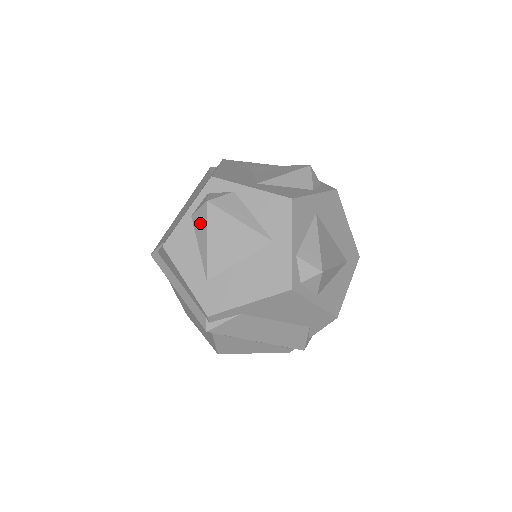
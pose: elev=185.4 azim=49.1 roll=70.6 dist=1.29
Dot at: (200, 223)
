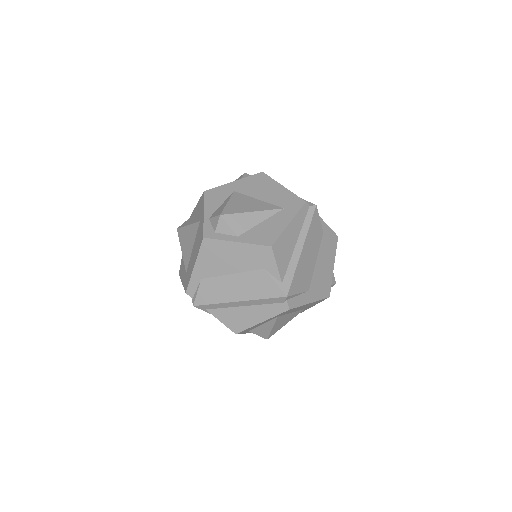
Dot at: occluded
